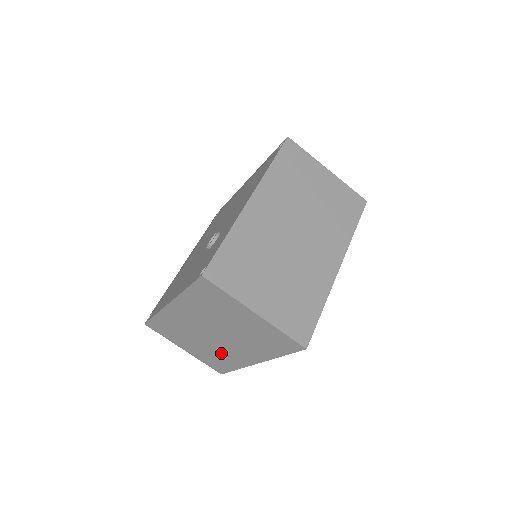
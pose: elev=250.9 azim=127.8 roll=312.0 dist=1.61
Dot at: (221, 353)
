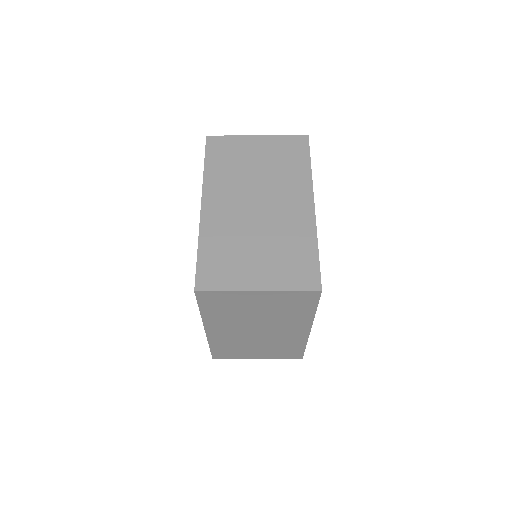
Dot at: (285, 232)
